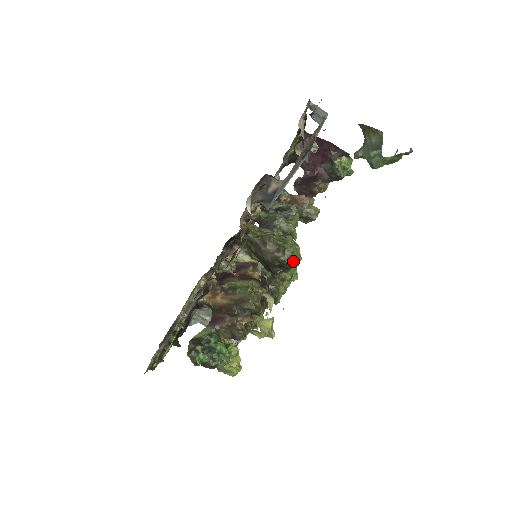
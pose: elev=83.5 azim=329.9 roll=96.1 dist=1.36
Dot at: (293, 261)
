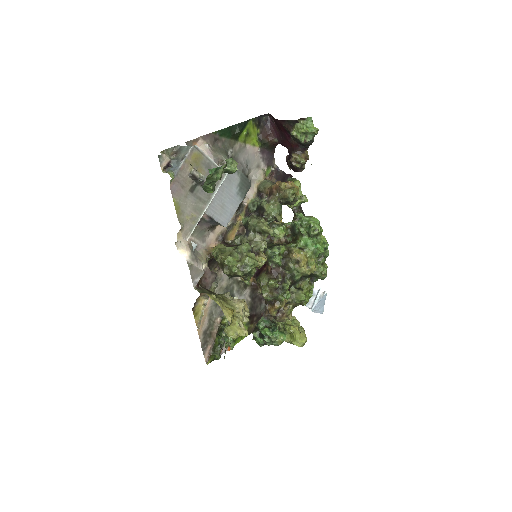
Dot at: (236, 272)
